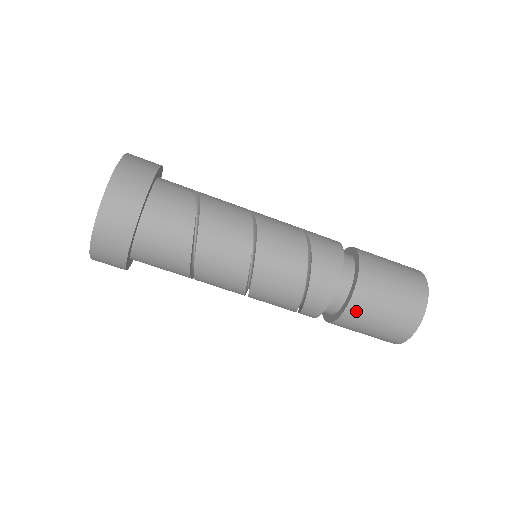
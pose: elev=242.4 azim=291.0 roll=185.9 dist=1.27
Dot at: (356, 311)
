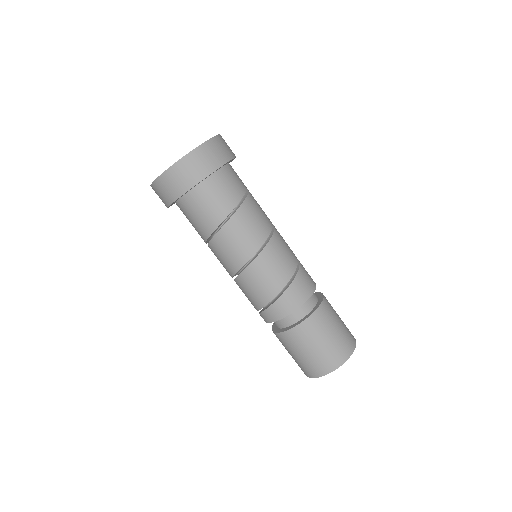
Dot at: (301, 333)
